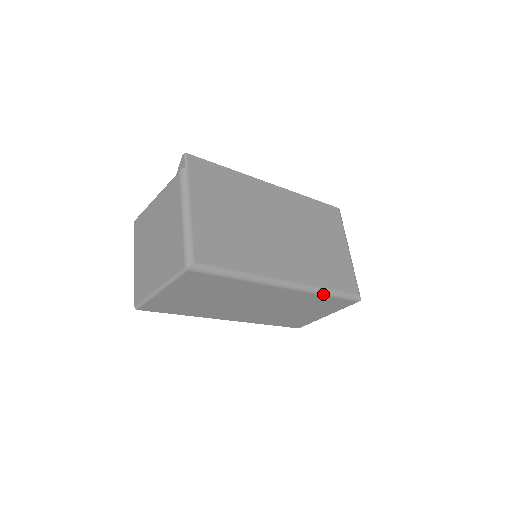
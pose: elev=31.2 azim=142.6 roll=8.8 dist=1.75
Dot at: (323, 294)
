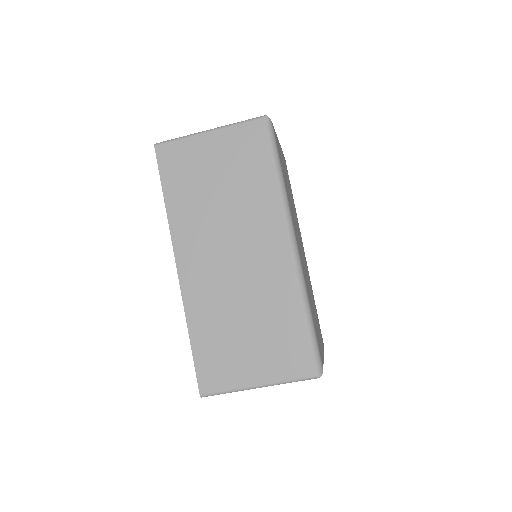
Dot at: (304, 304)
